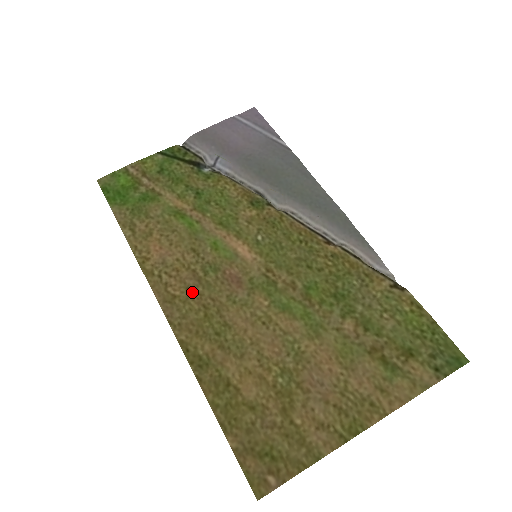
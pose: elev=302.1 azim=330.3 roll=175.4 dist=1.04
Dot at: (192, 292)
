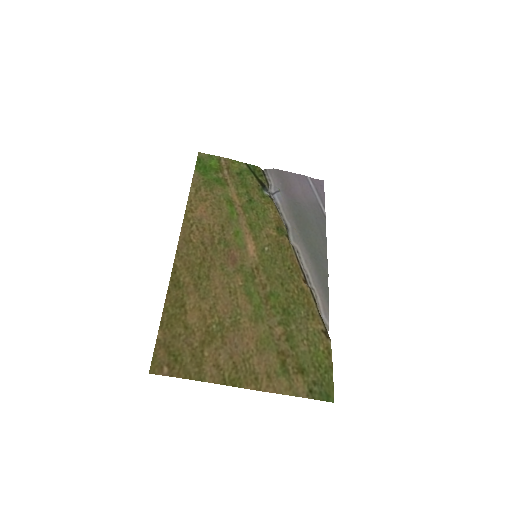
Dot at: (203, 246)
